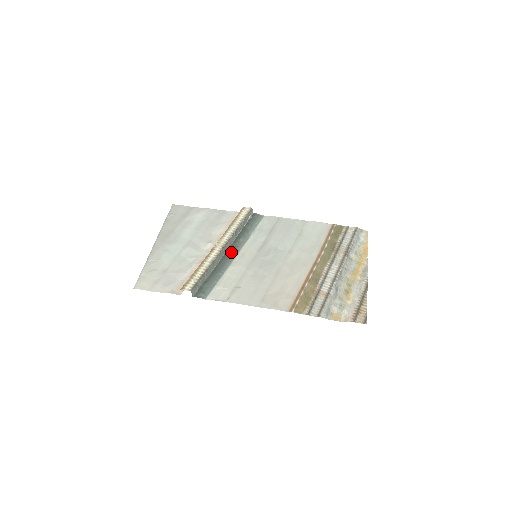
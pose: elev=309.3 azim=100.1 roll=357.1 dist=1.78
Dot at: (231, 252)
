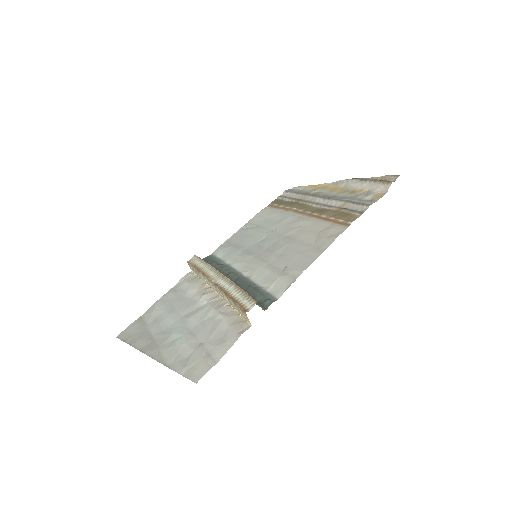
Dot at: (232, 277)
